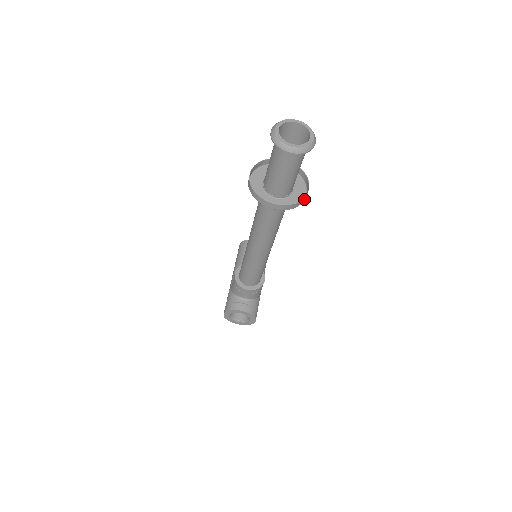
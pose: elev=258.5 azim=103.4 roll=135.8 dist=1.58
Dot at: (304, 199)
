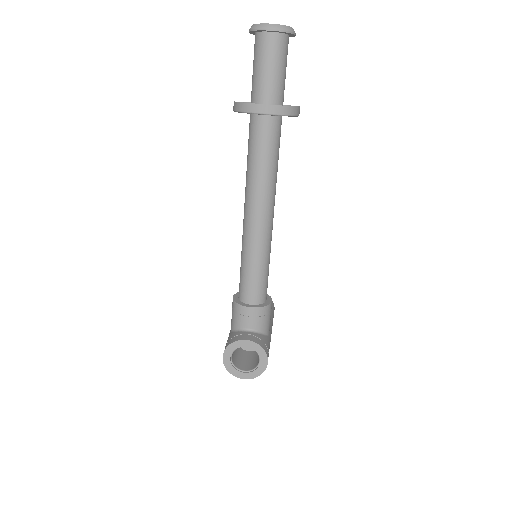
Dot at: (296, 111)
